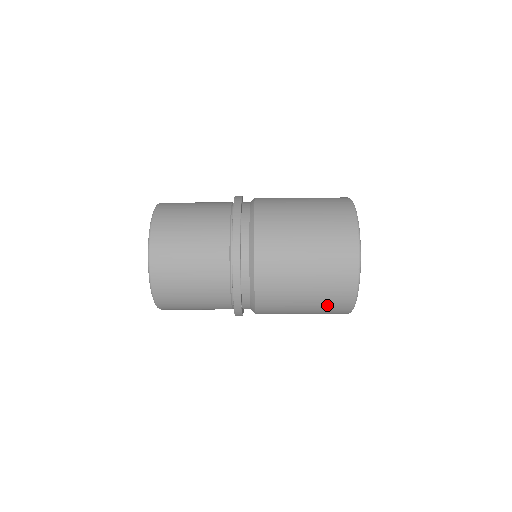
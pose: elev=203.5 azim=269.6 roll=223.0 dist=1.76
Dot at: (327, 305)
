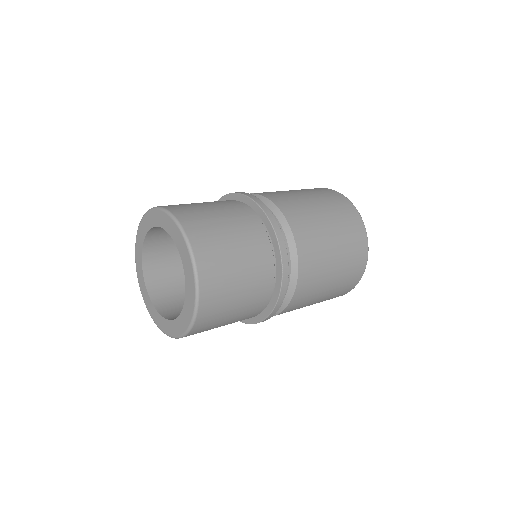
Dot at: occluded
